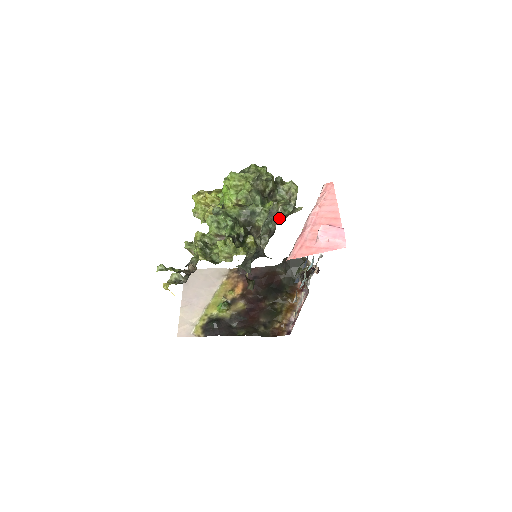
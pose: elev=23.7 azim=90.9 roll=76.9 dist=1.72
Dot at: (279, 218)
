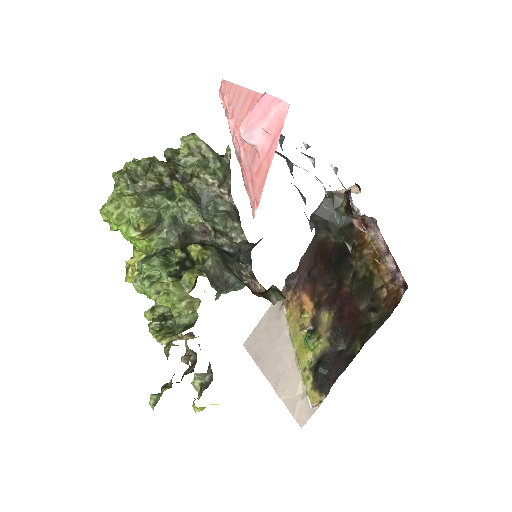
Dot at: (224, 189)
